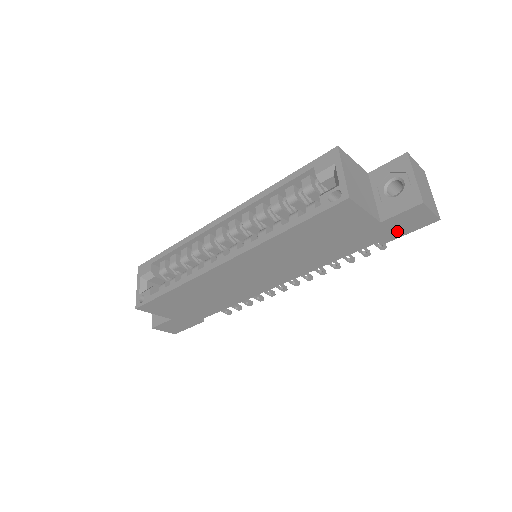
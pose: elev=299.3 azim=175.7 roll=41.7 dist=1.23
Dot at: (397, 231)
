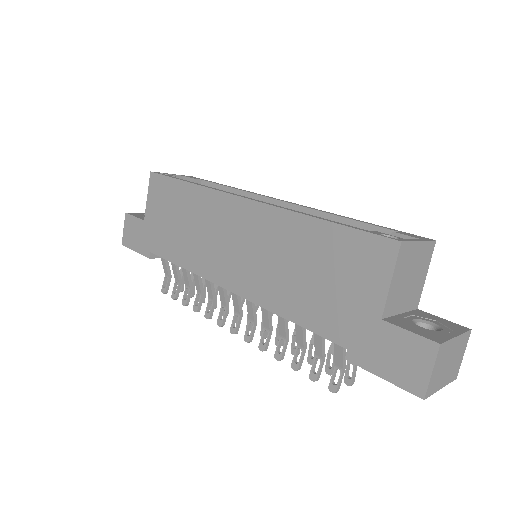
Dot at: (377, 357)
